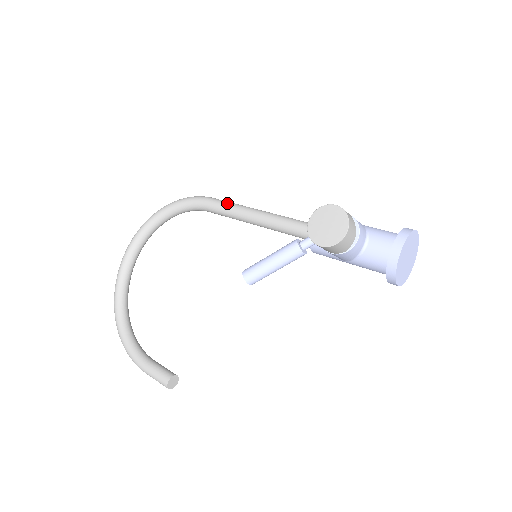
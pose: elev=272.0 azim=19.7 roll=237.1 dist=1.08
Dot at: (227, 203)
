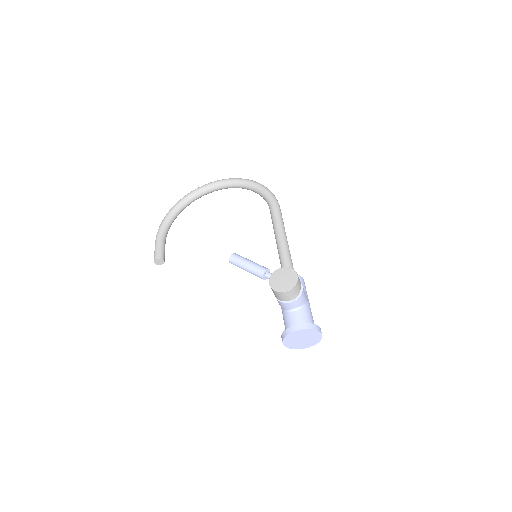
Dot at: (280, 217)
